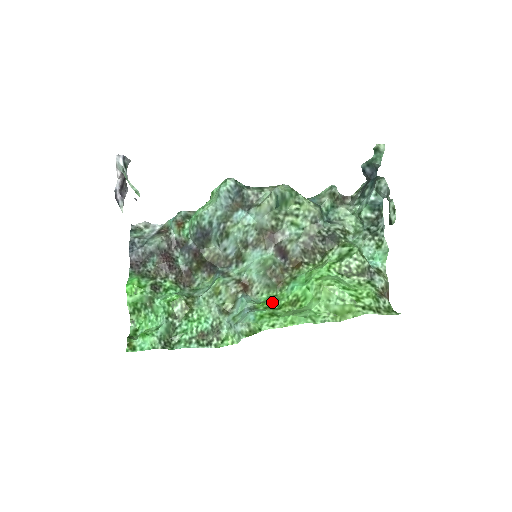
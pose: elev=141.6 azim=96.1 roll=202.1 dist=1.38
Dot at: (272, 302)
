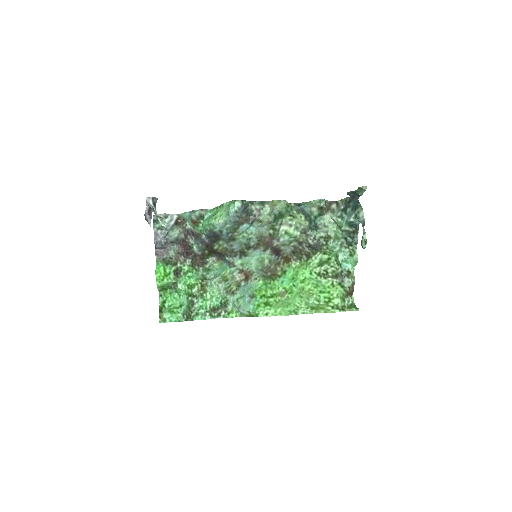
Dot at: (266, 290)
